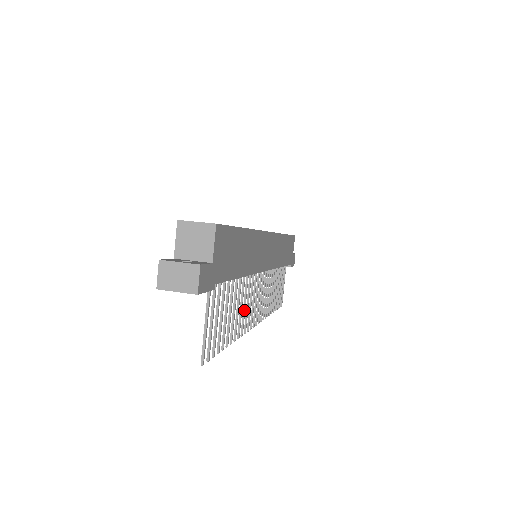
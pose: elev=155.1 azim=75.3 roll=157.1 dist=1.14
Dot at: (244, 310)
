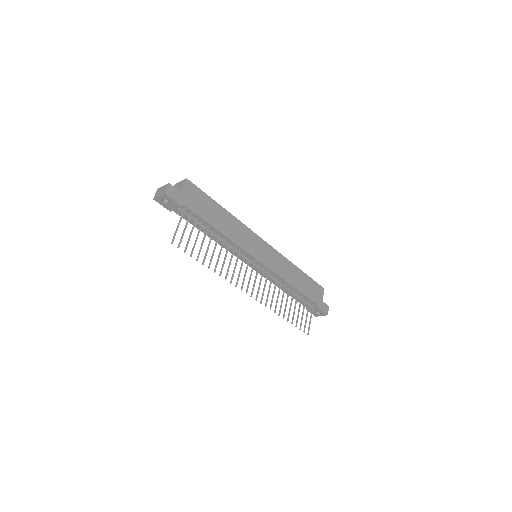
Dot at: (229, 265)
